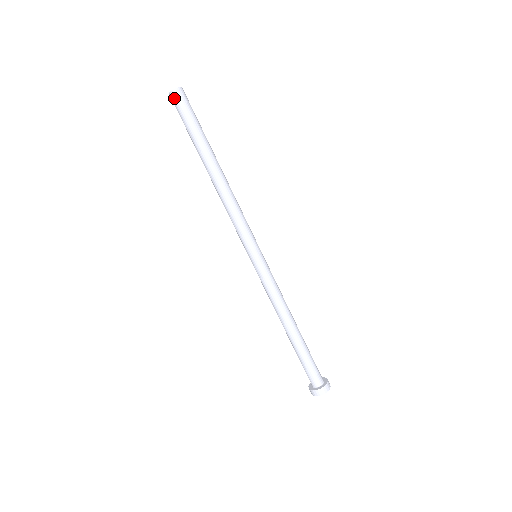
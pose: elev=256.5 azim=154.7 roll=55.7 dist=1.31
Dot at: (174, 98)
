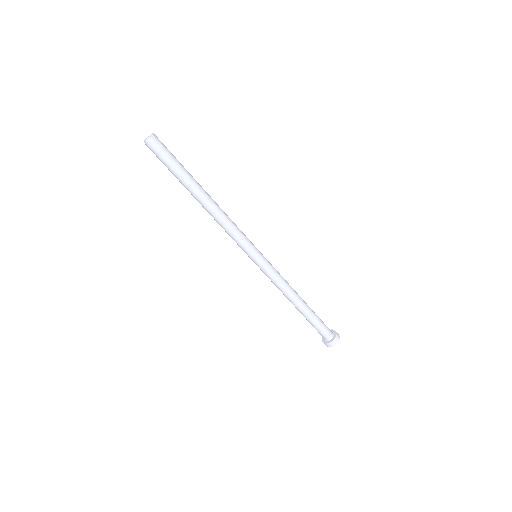
Dot at: (150, 146)
